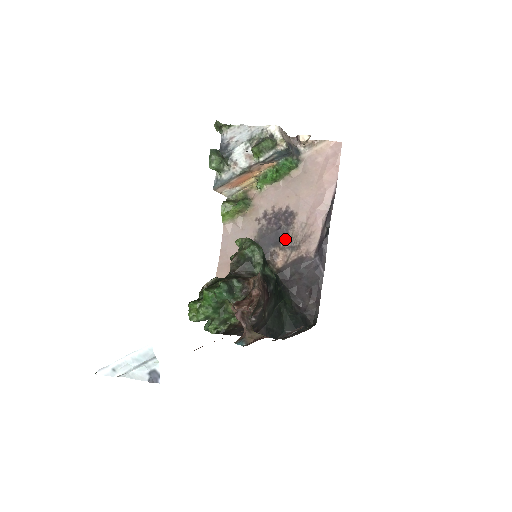
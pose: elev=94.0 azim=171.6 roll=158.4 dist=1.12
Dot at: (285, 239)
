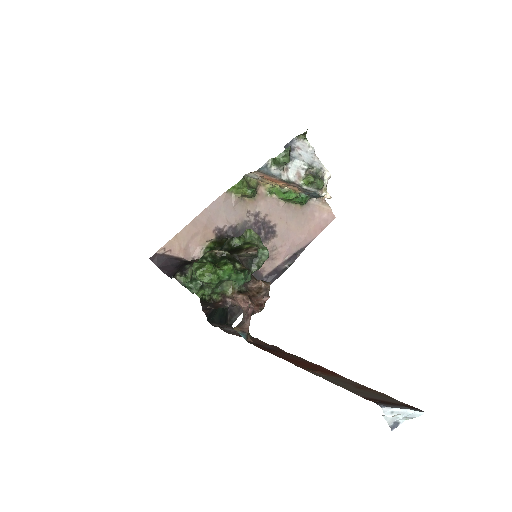
Dot at: occluded
